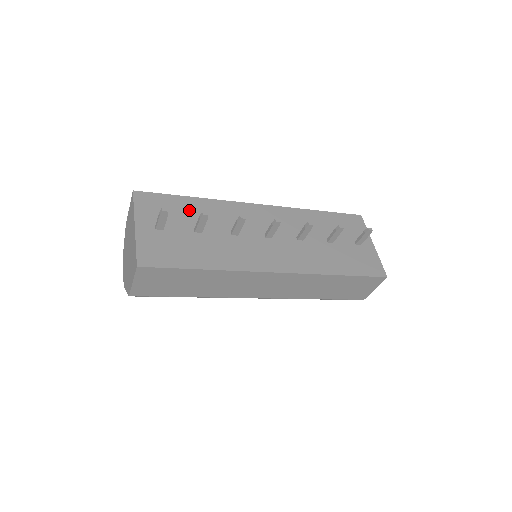
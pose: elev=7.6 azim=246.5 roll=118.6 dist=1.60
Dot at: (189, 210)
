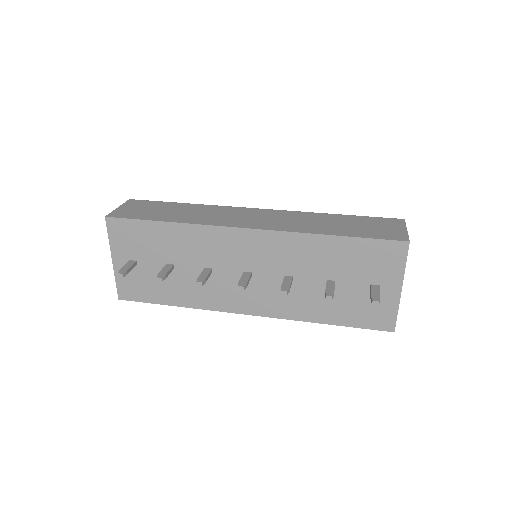
Dot at: (161, 240)
